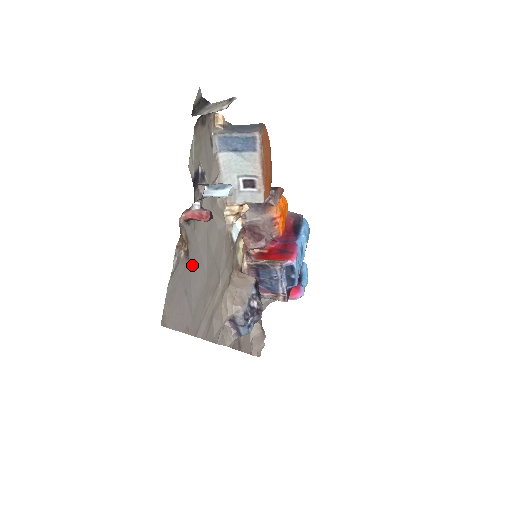
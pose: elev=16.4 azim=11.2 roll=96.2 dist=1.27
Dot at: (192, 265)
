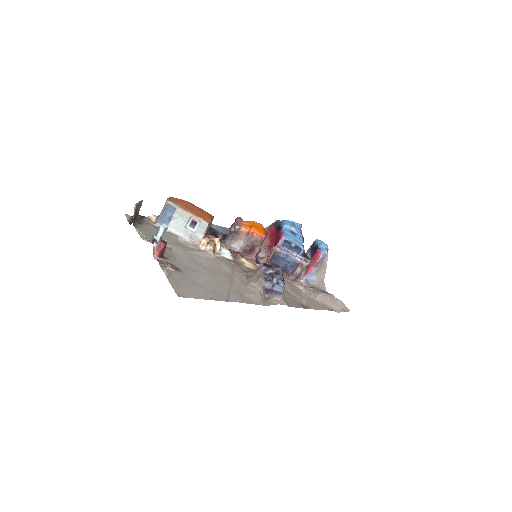
Dot at: (188, 273)
